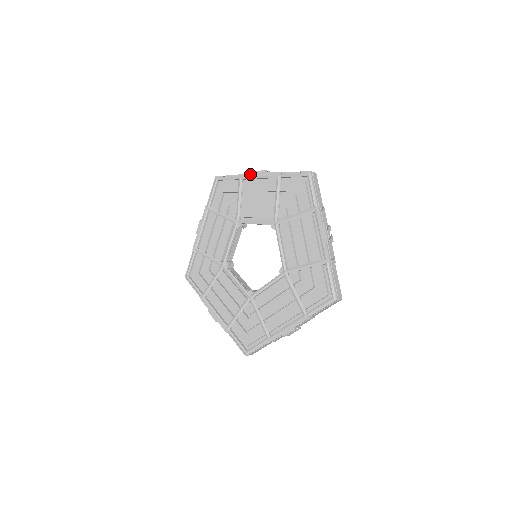
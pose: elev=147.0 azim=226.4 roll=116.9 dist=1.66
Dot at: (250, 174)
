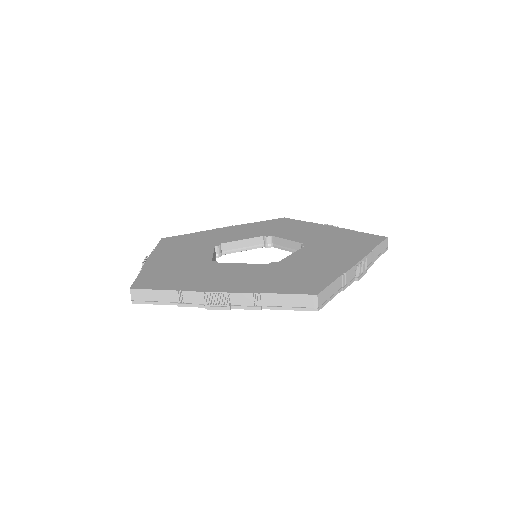
Dot at: occluded
